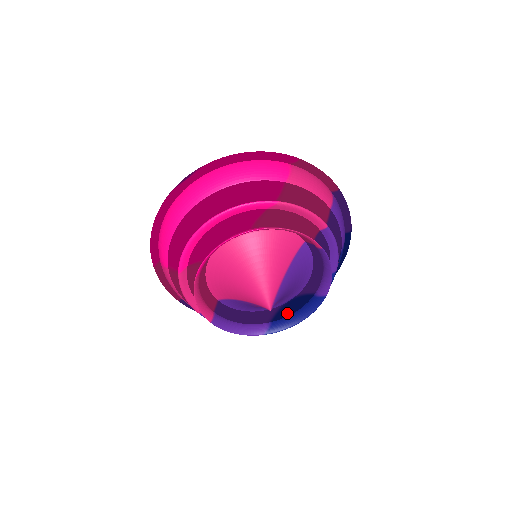
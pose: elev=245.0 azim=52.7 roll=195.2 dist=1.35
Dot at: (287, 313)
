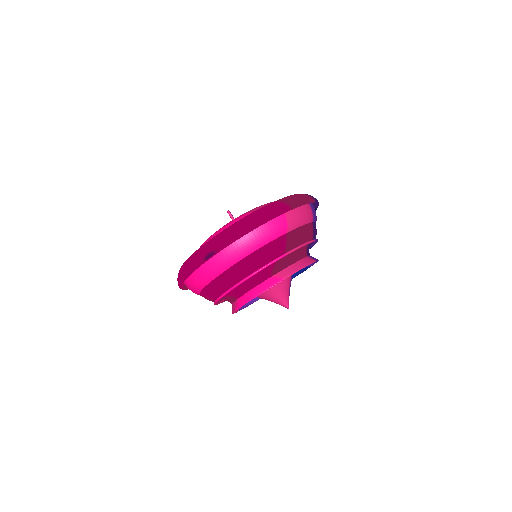
Dot at: occluded
